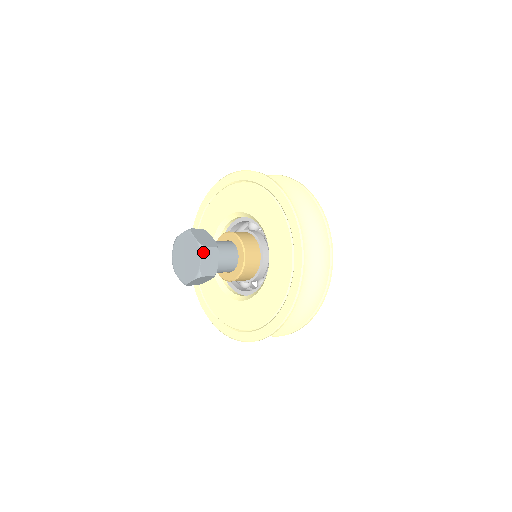
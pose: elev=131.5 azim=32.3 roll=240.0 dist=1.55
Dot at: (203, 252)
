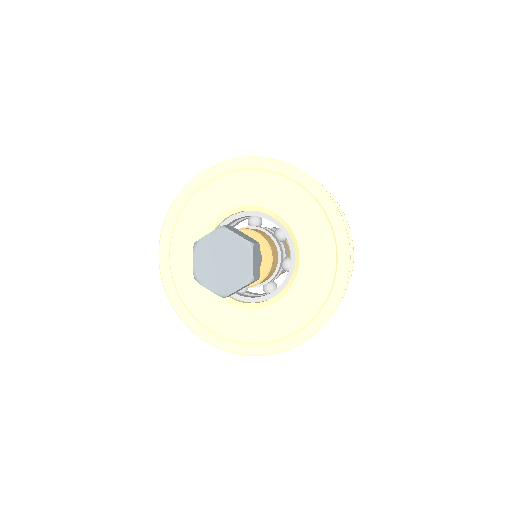
Dot at: (248, 284)
